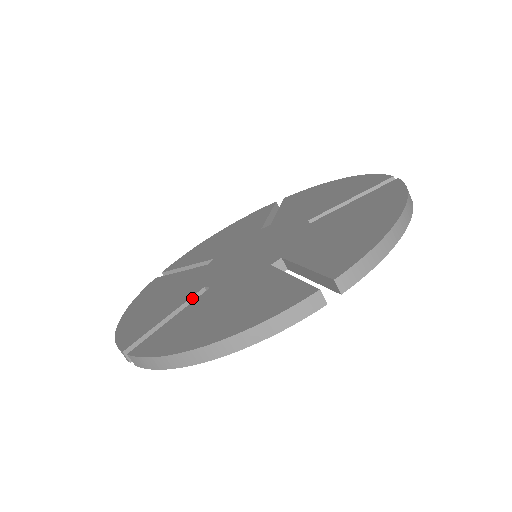
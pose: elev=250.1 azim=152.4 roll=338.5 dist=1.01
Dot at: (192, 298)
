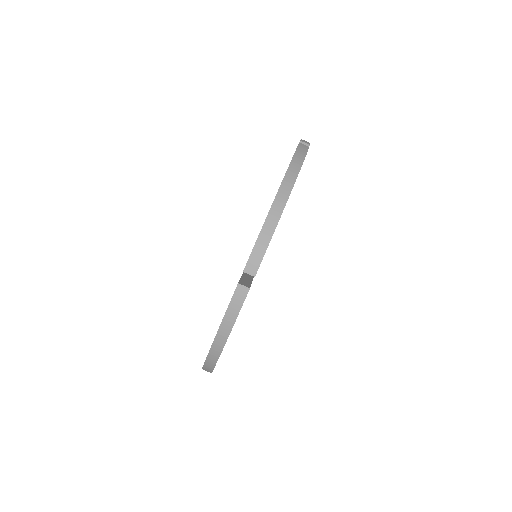
Dot at: occluded
